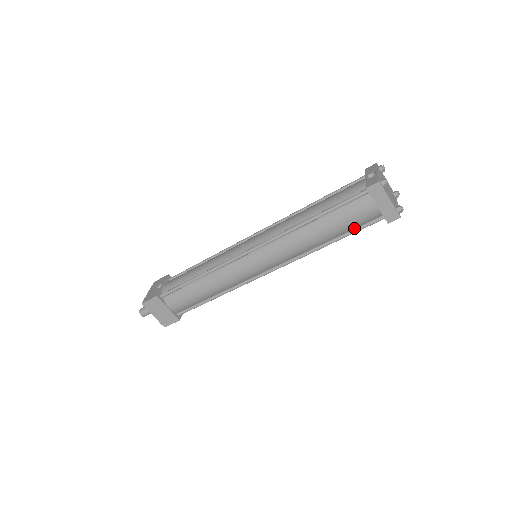
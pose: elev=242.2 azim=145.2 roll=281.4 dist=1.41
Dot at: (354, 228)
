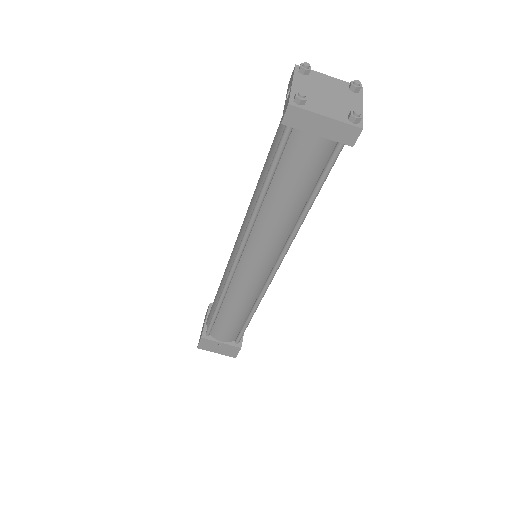
Dot at: (319, 176)
